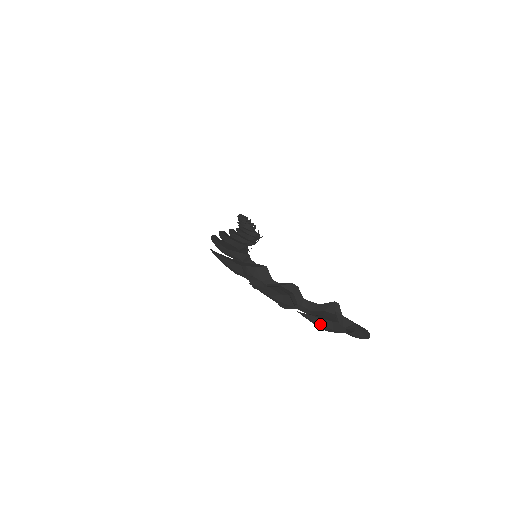
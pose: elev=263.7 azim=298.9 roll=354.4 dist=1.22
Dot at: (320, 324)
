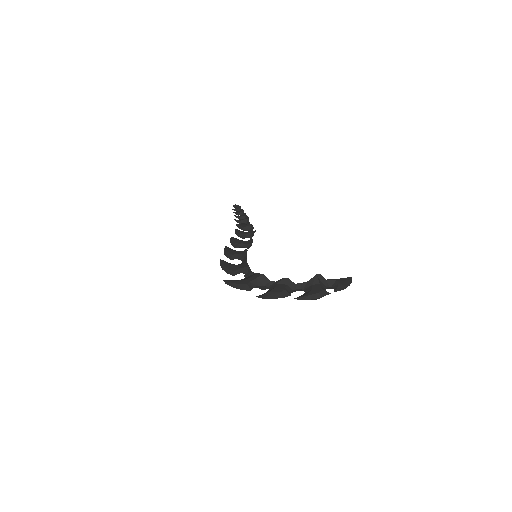
Dot at: (311, 299)
